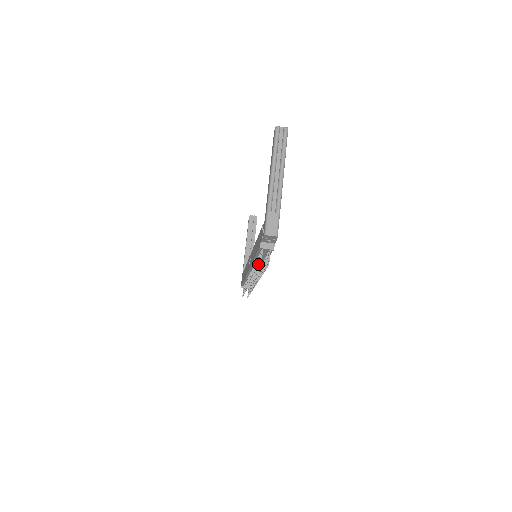
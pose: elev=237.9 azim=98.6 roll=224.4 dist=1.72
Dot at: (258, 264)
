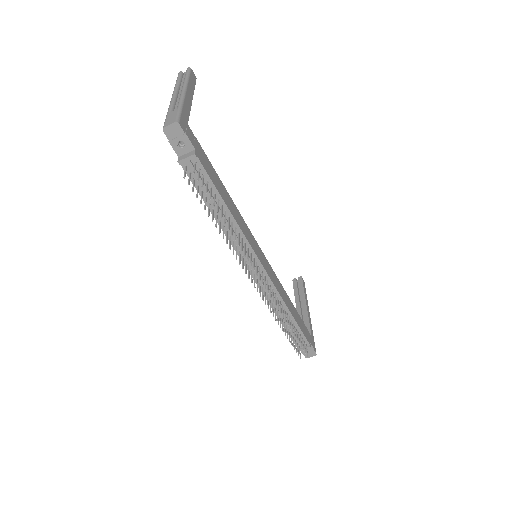
Dot at: (200, 200)
